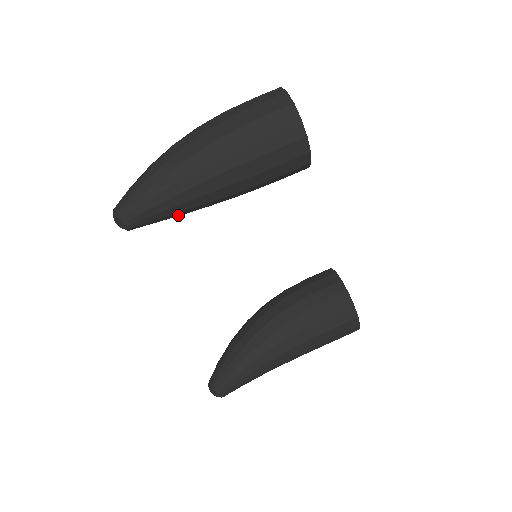
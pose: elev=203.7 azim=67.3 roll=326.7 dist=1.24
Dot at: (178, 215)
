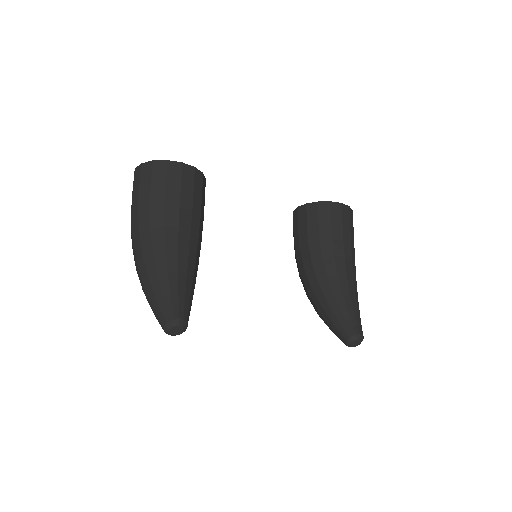
Dot at: (194, 288)
